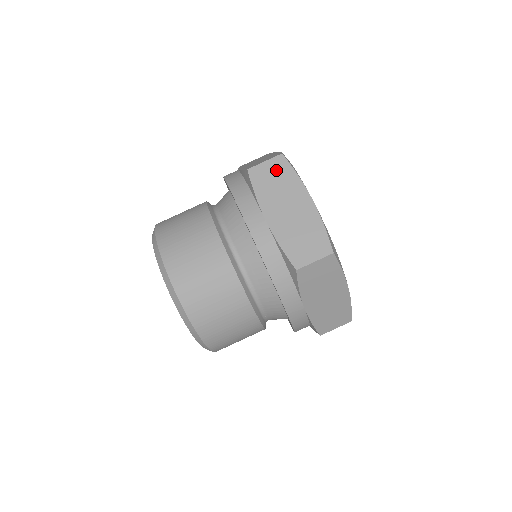
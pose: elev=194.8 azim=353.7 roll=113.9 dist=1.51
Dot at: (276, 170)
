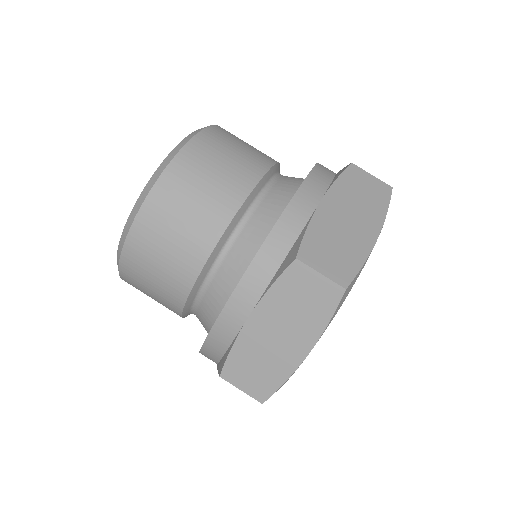
Dot at: (318, 295)
